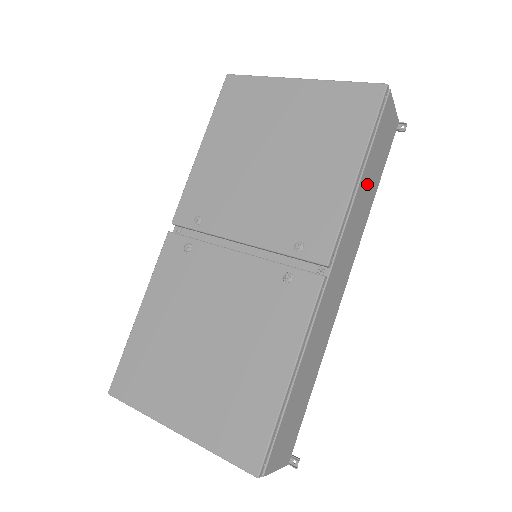
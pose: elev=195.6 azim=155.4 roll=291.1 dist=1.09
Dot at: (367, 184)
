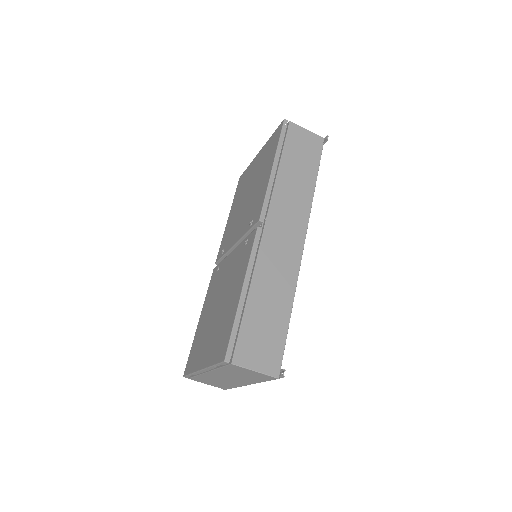
Dot at: (293, 174)
